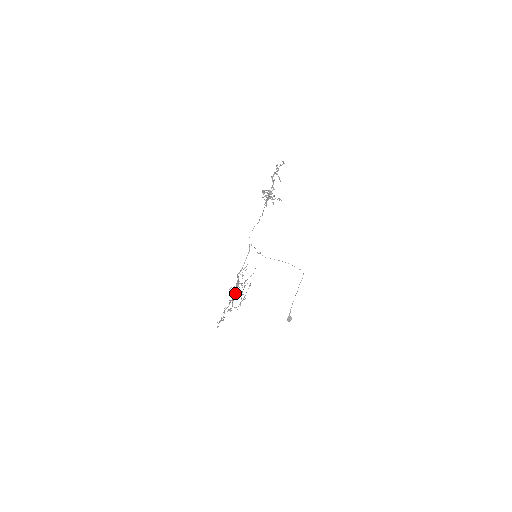
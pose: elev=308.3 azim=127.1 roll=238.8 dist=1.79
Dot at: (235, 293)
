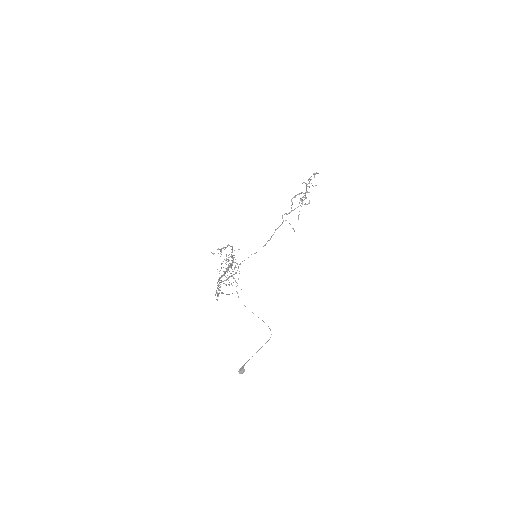
Dot at: occluded
